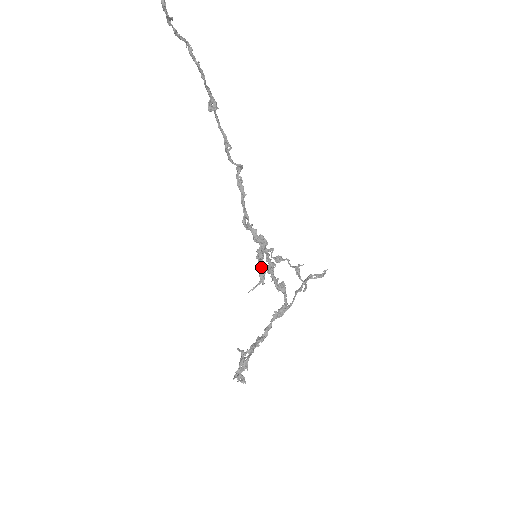
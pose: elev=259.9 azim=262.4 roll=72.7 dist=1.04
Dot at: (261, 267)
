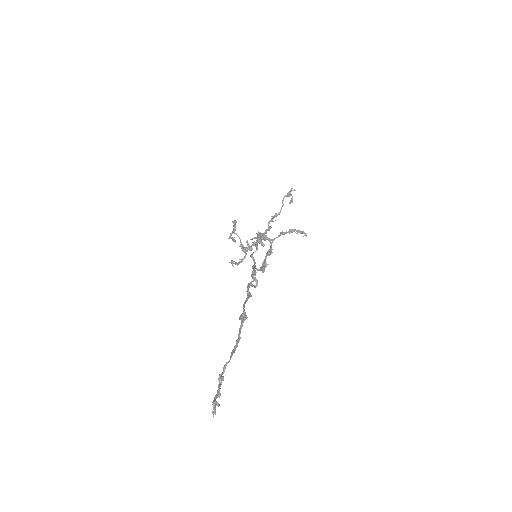
Dot at: occluded
